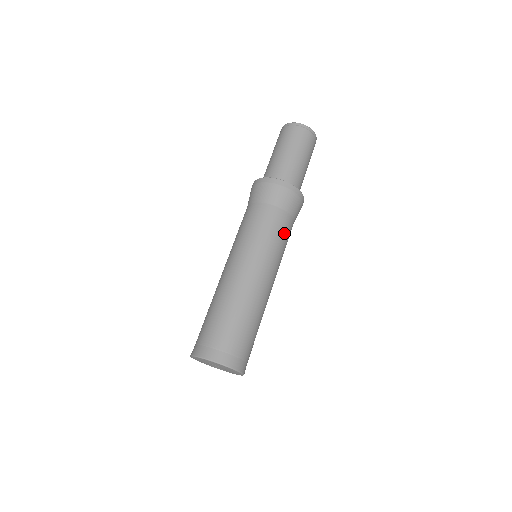
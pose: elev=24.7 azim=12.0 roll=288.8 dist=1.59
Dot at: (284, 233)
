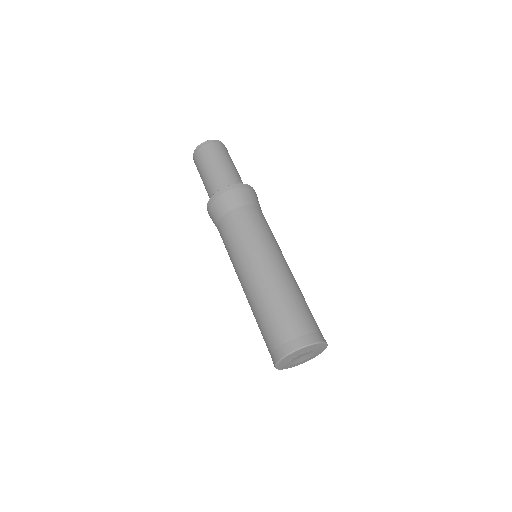
Dot at: (252, 221)
